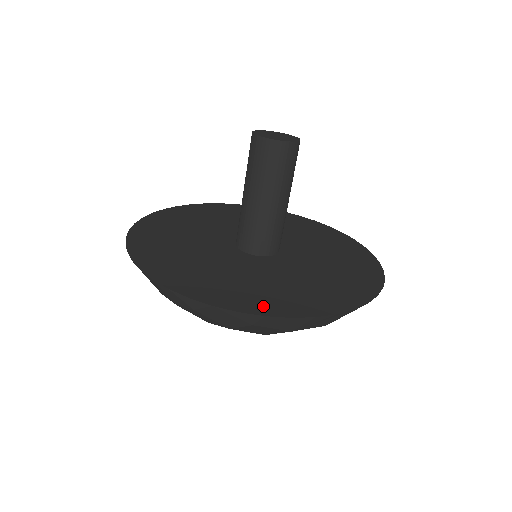
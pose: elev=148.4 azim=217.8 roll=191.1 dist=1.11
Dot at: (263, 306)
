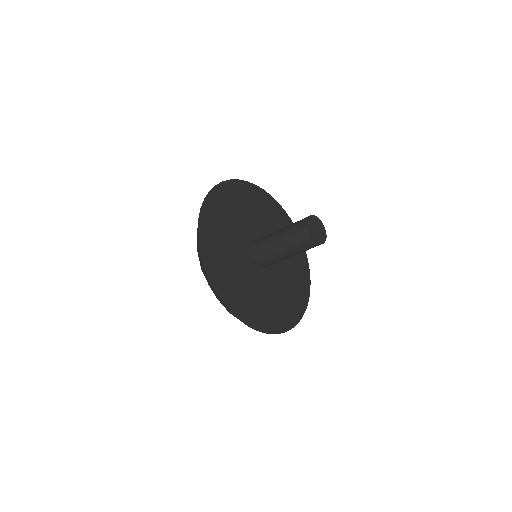
Dot at: (241, 311)
